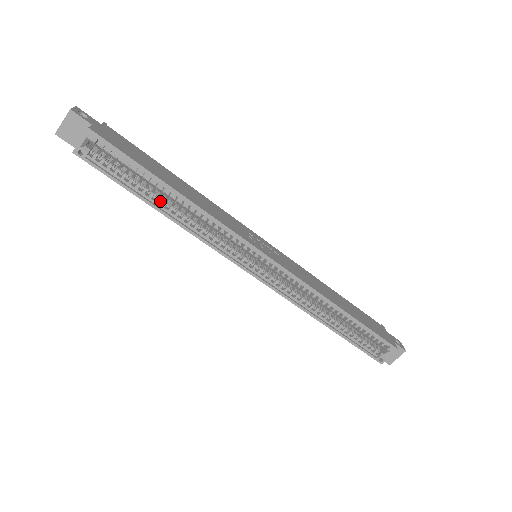
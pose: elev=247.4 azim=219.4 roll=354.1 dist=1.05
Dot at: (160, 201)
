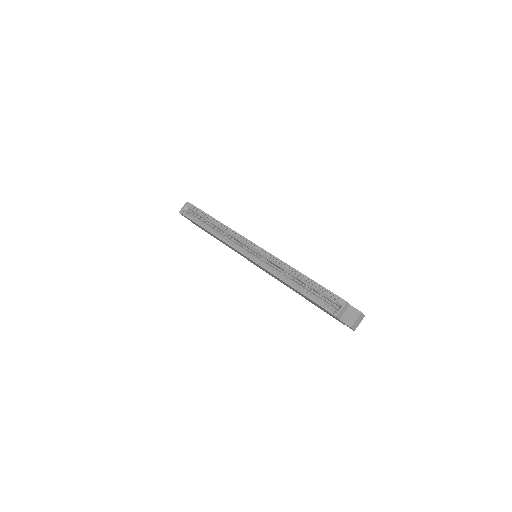
Dot at: (210, 228)
